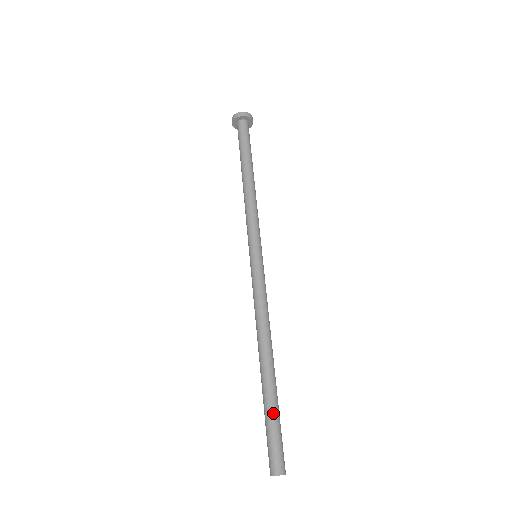
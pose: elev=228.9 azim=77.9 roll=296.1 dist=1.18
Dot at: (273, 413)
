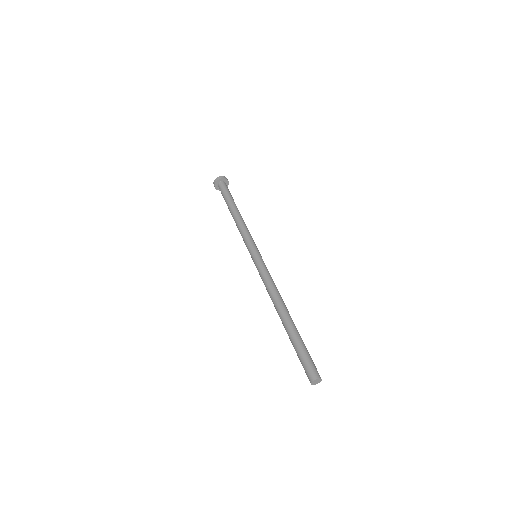
Dot at: (300, 342)
